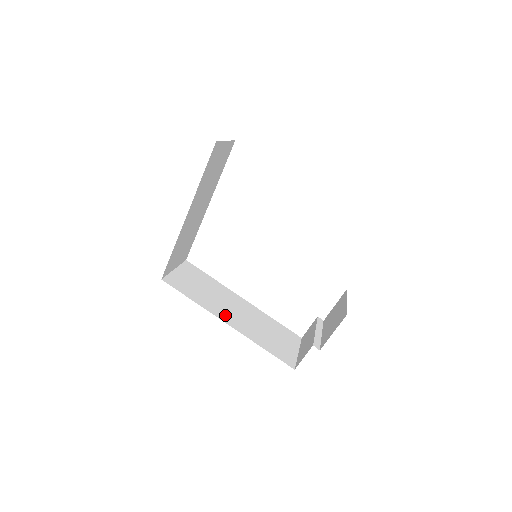
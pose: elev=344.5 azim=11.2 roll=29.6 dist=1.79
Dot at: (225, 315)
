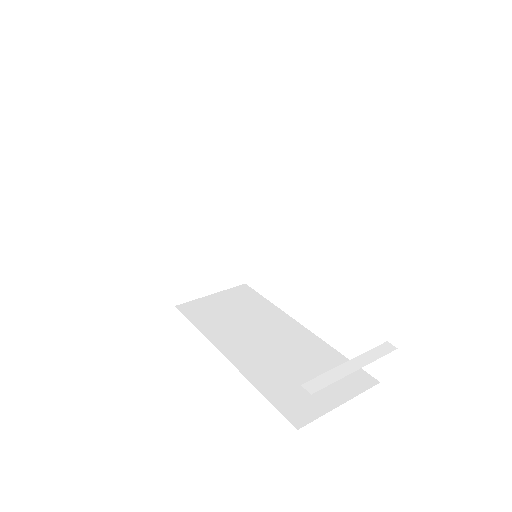
Dot at: (234, 345)
